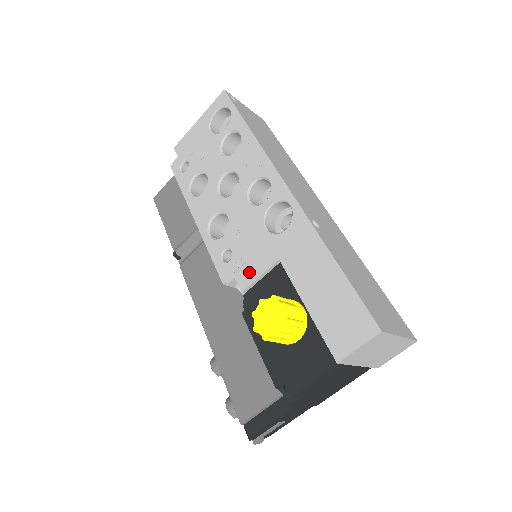
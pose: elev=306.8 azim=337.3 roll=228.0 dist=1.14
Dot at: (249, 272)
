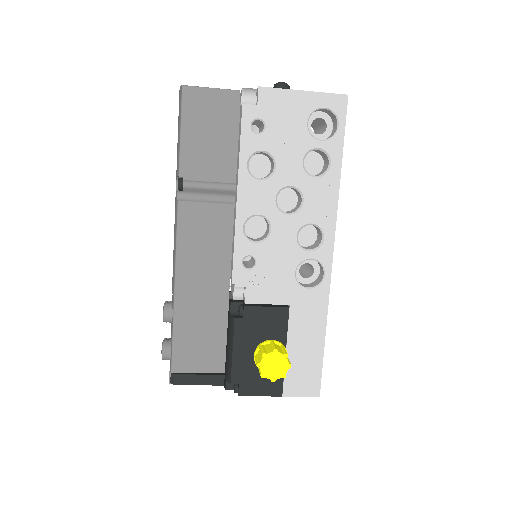
Dot at: (261, 294)
